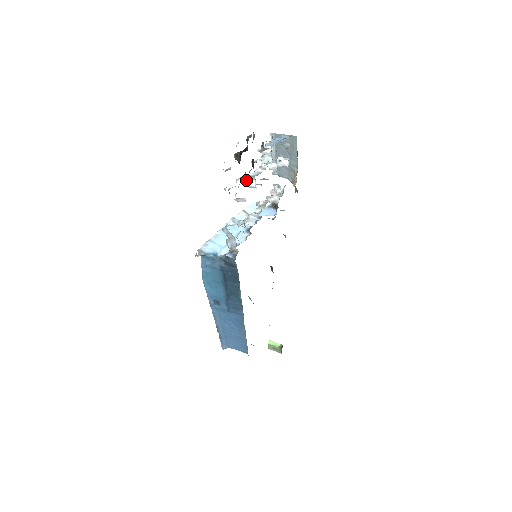
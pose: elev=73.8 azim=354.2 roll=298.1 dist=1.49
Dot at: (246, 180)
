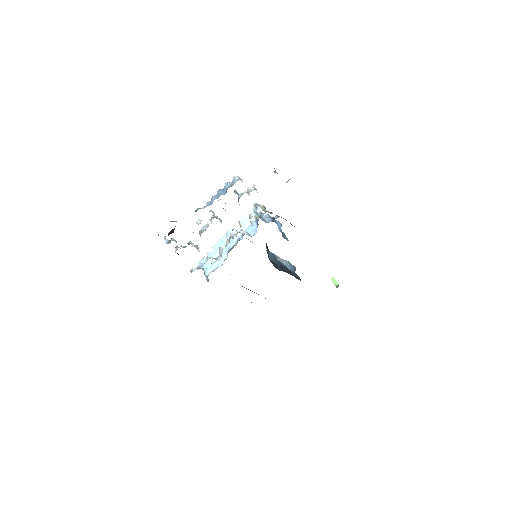
Dot at: (199, 233)
